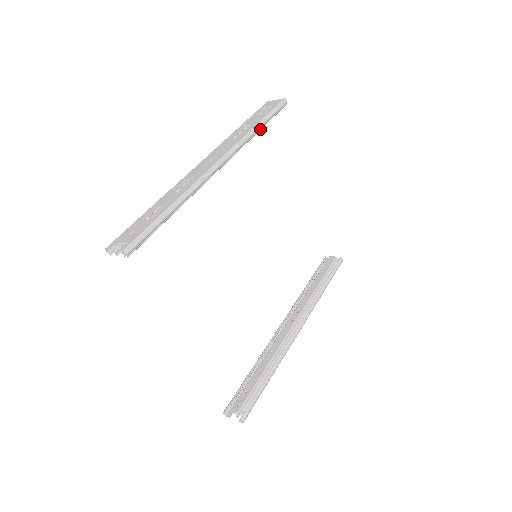
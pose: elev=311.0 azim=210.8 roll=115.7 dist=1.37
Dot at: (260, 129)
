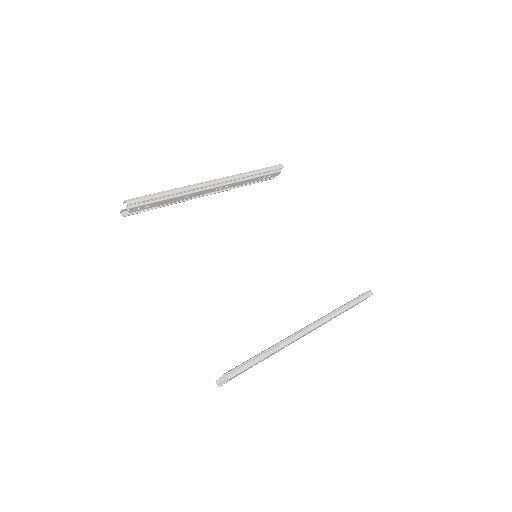
Dot at: (255, 174)
